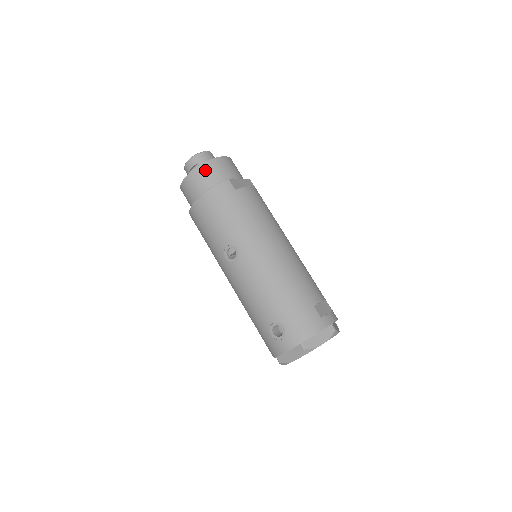
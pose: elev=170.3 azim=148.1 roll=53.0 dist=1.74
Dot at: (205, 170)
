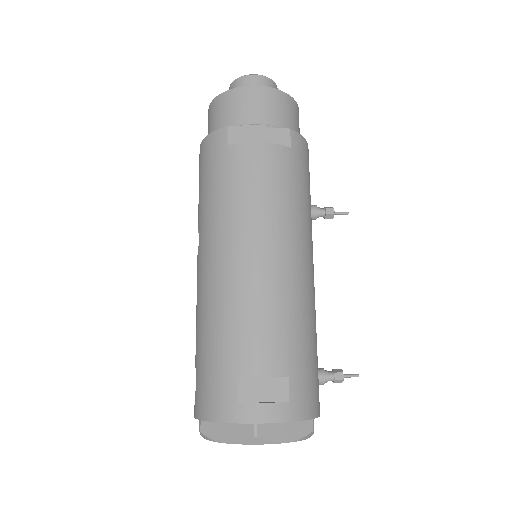
Dot at: (216, 106)
